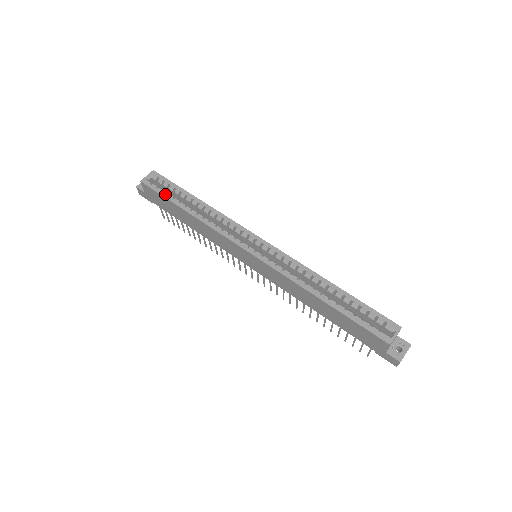
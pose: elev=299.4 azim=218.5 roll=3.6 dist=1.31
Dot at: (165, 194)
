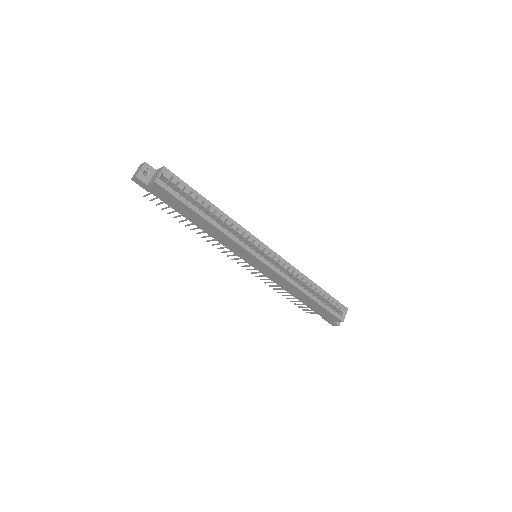
Dot at: (184, 200)
